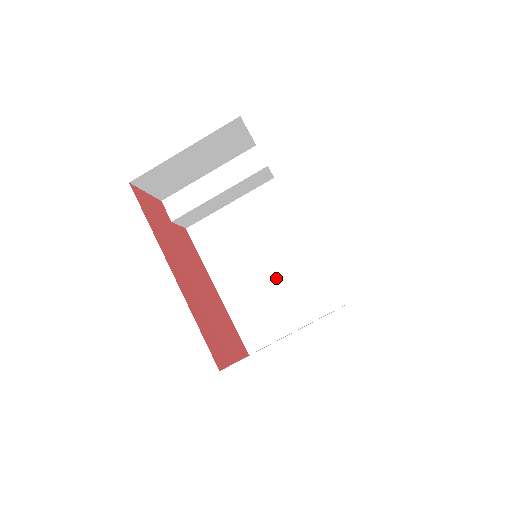
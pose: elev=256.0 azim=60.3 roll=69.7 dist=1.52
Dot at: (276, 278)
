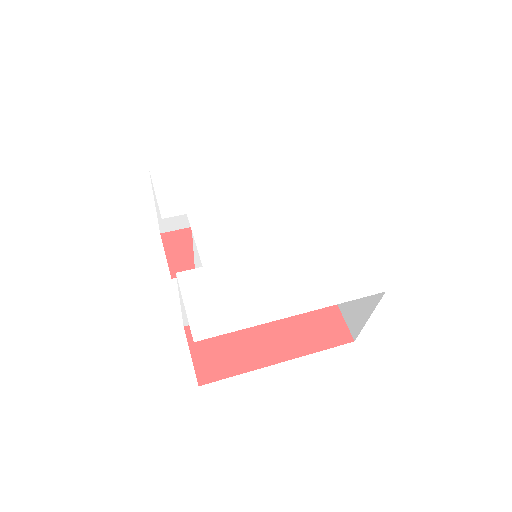
Dot at: occluded
